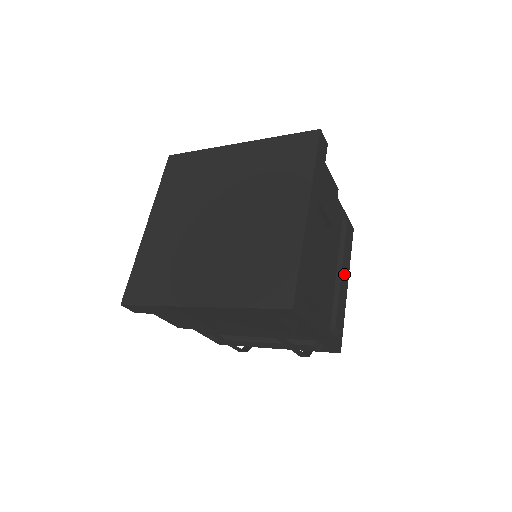
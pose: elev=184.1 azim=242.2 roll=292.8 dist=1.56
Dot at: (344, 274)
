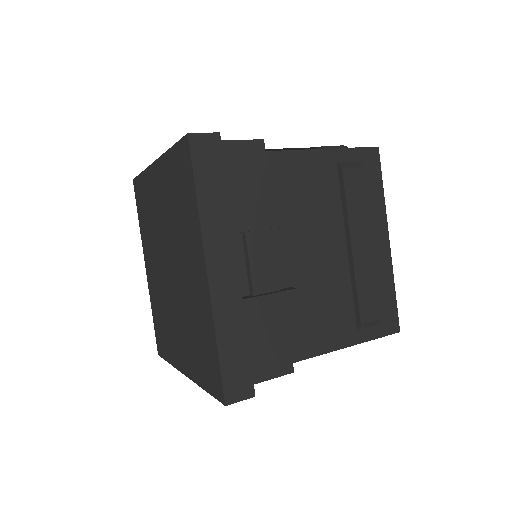
Dot at: (361, 244)
